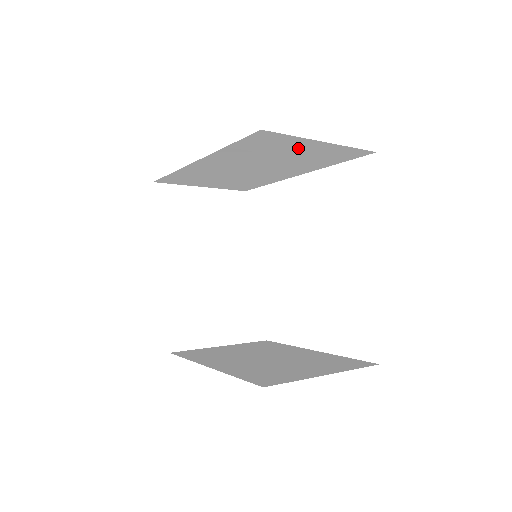
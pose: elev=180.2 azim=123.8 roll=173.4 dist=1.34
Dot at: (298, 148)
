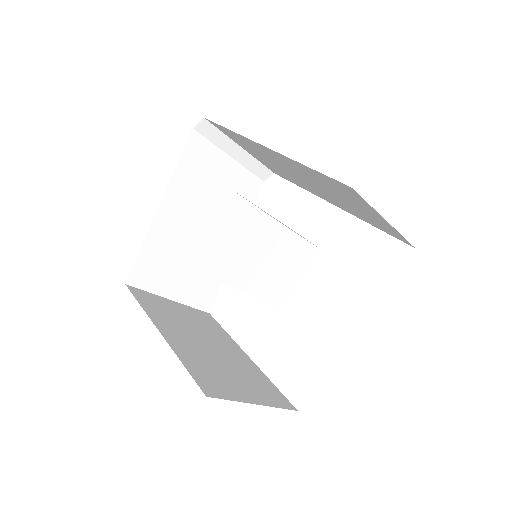
Dot at: (361, 206)
